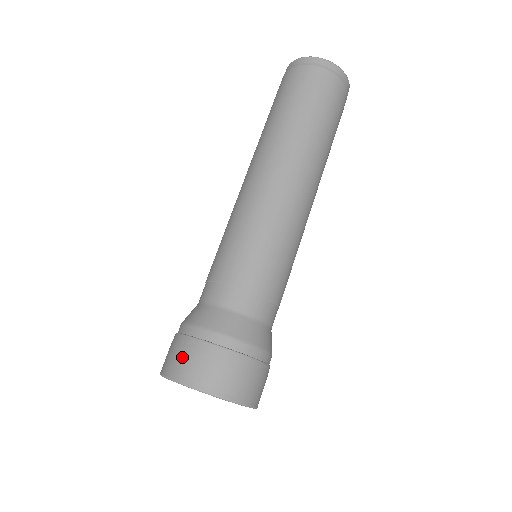
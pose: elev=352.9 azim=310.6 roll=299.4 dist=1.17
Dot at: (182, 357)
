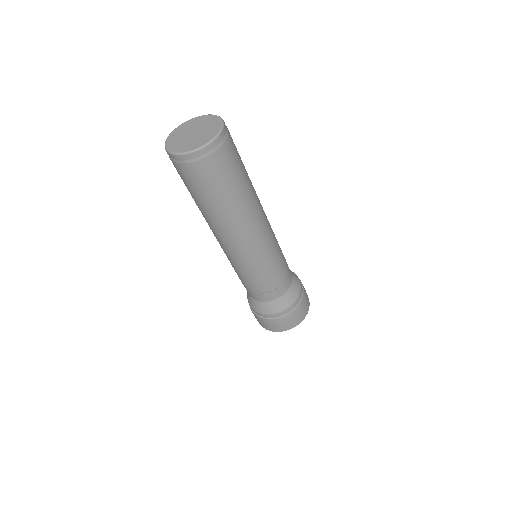
Dot at: (262, 323)
